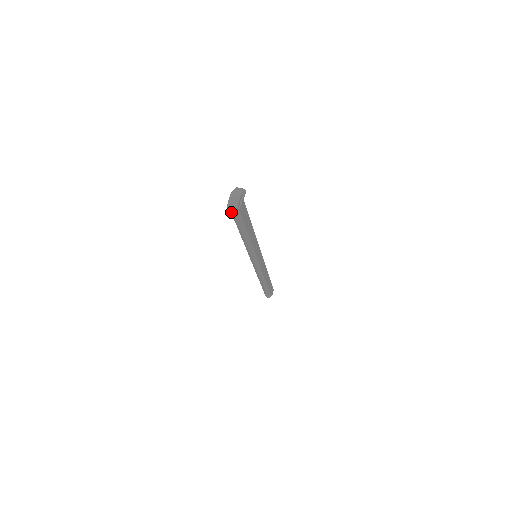
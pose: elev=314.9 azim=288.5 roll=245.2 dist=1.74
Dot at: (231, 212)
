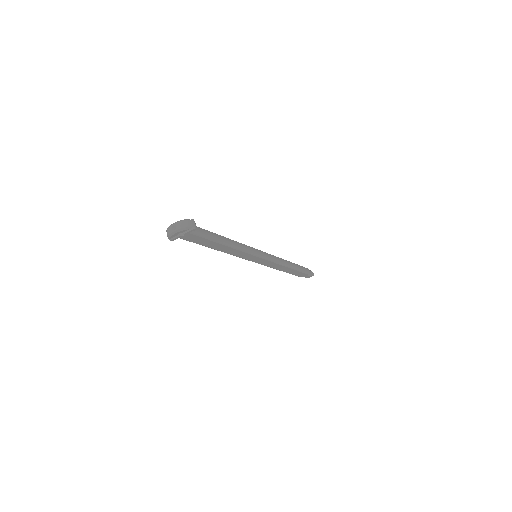
Dot at: (167, 234)
